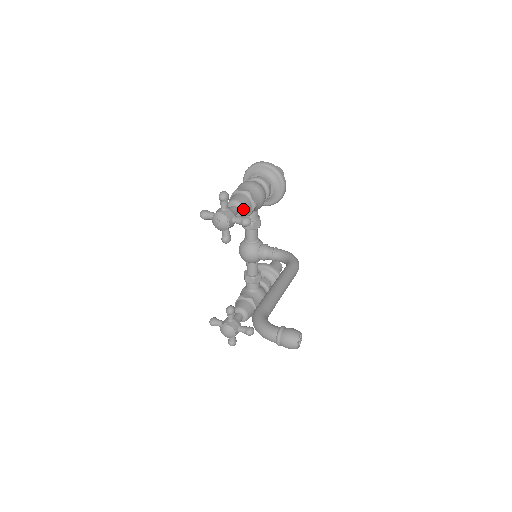
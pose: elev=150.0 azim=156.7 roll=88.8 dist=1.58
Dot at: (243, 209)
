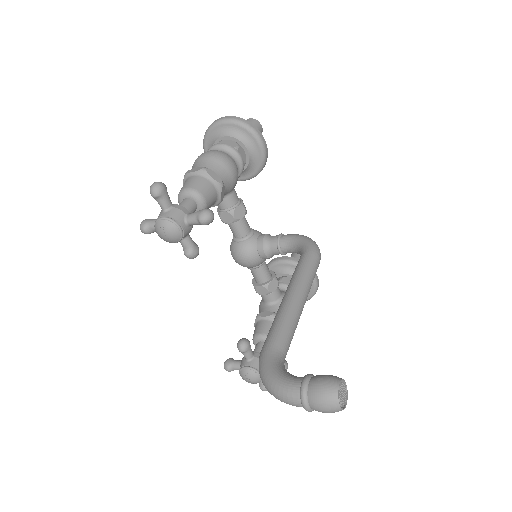
Dot at: (201, 198)
